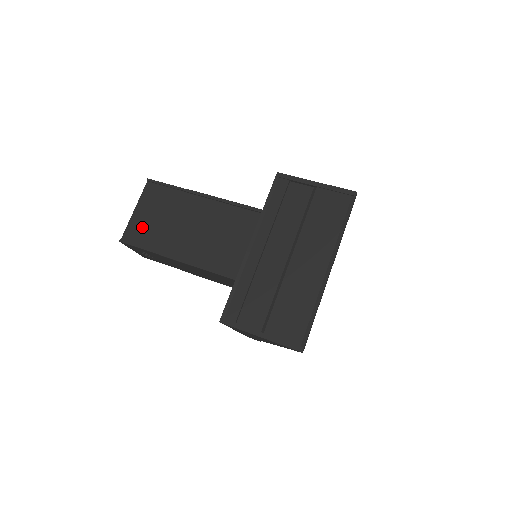
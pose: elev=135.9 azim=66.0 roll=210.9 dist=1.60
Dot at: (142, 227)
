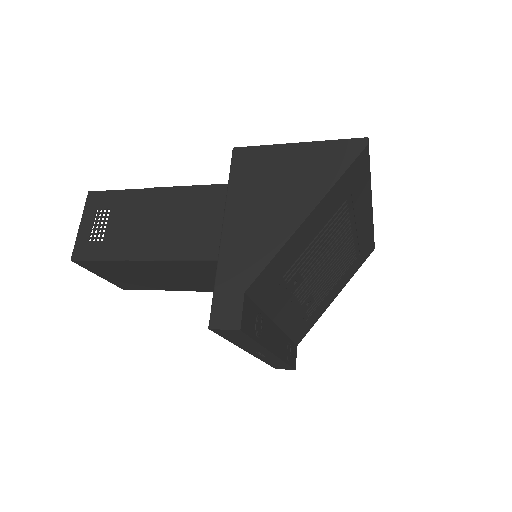
Dot at: occluded
